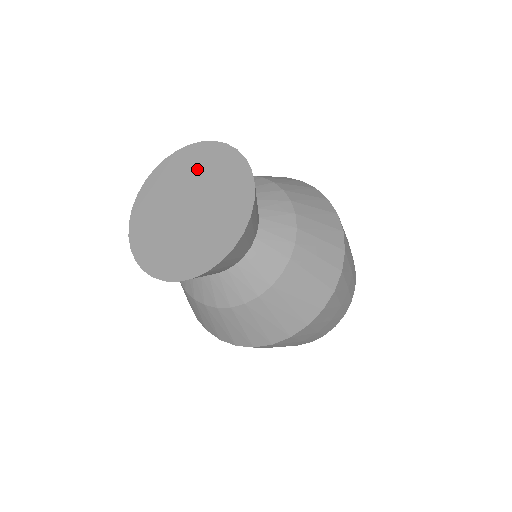
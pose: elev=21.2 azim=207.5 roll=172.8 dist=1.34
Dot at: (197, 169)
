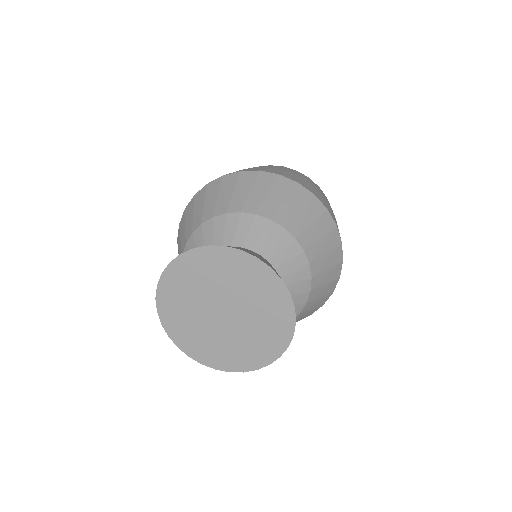
Dot at: (243, 283)
